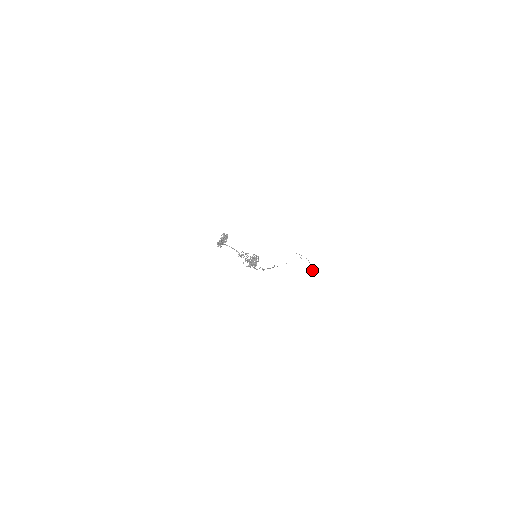
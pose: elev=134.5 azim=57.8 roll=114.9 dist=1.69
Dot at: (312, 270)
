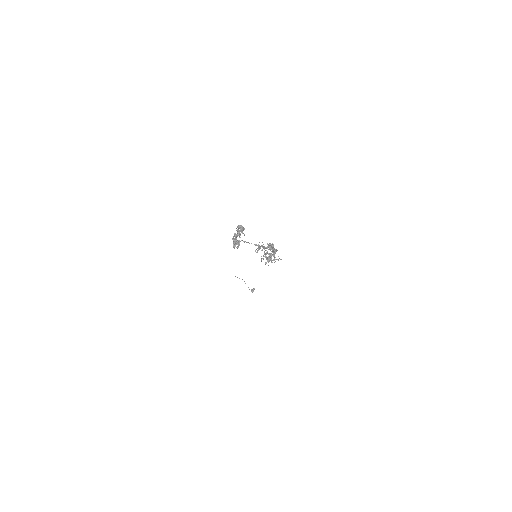
Dot at: occluded
